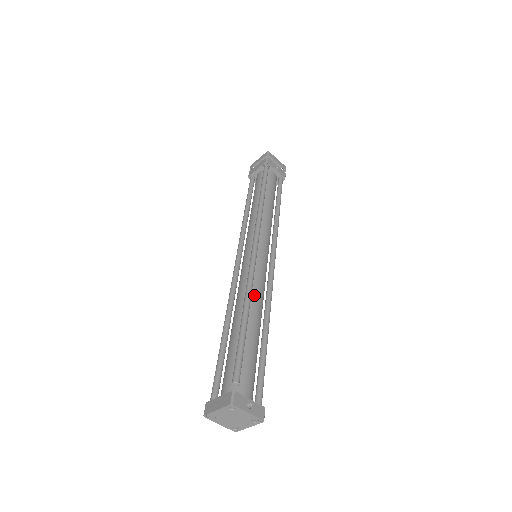
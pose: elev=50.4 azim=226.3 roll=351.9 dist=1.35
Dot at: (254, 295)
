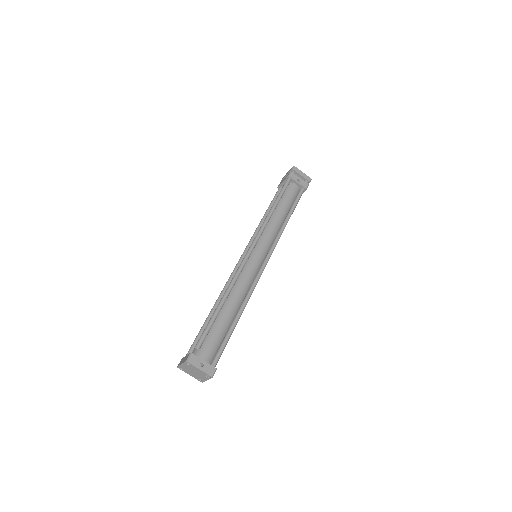
Dot at: (237, 287)
